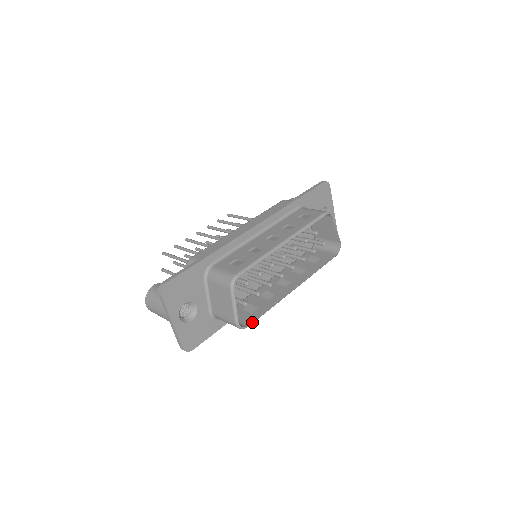
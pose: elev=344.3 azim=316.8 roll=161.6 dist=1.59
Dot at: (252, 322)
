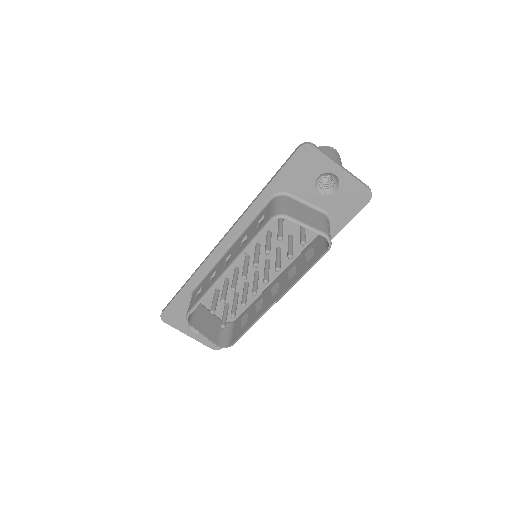
Dot at: (234, 341)
